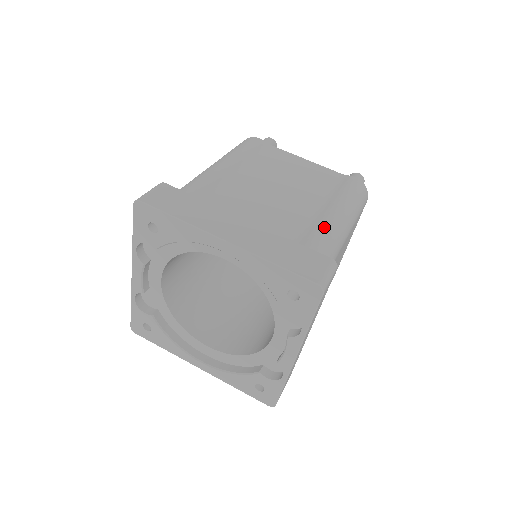
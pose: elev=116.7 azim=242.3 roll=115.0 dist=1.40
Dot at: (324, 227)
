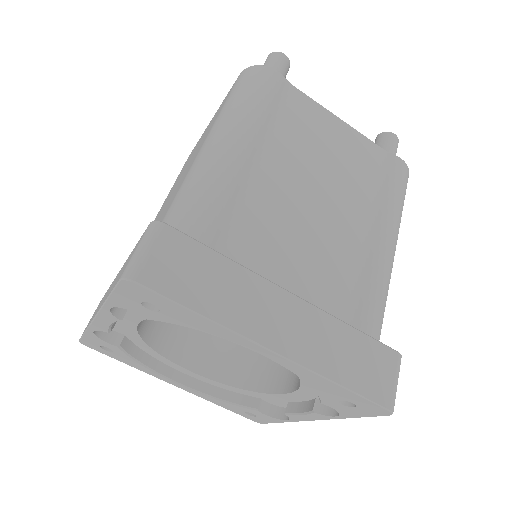
Dot at: (378, 278)
